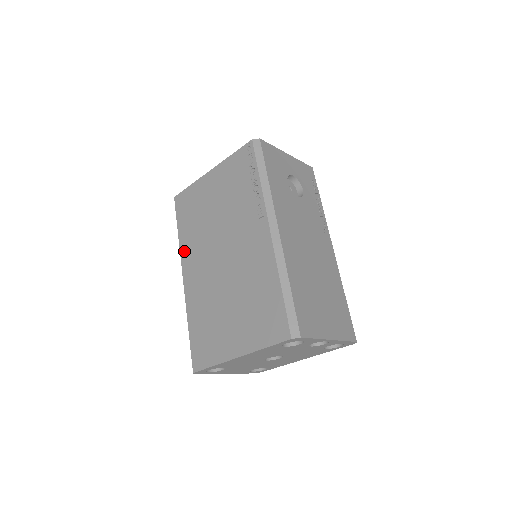
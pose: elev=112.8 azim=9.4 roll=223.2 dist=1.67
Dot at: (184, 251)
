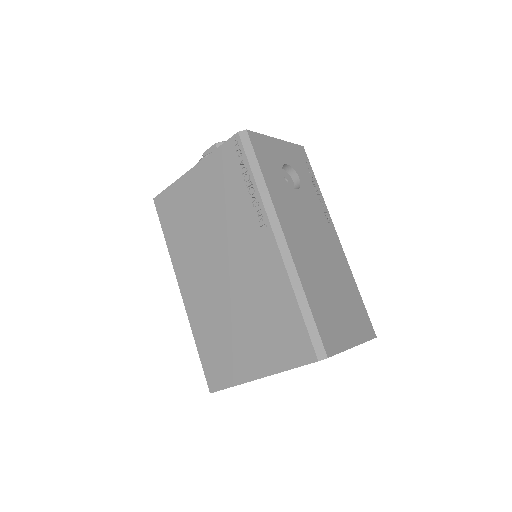
Dot at: (176, 261)
